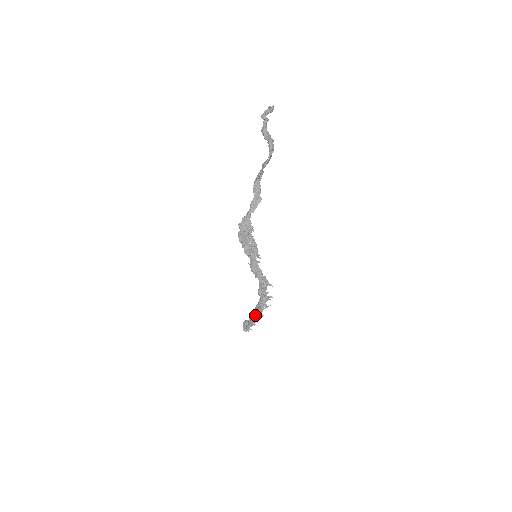
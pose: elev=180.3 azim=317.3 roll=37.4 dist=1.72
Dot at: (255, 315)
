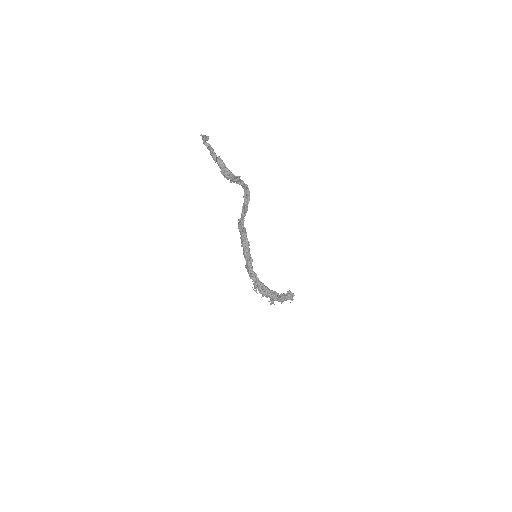
Dot at: occluded
